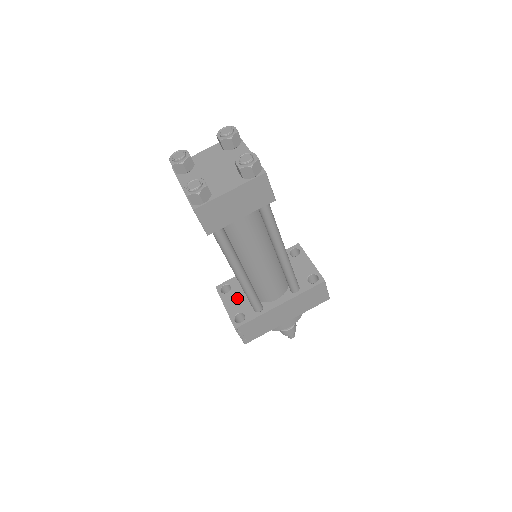
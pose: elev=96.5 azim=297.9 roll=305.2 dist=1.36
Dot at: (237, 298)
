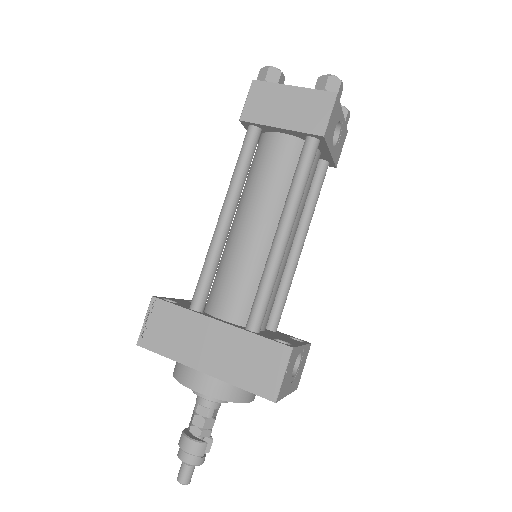
Dot at: occluded
